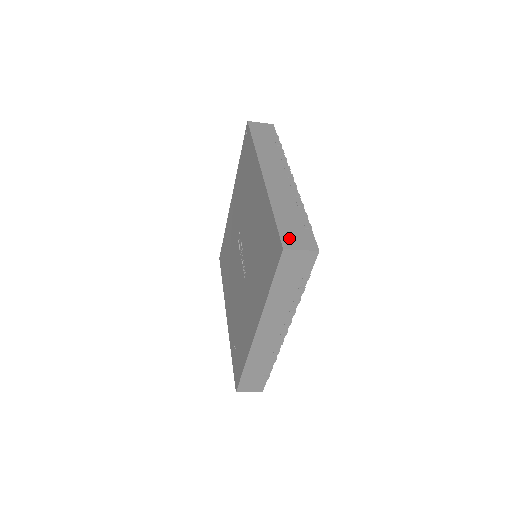
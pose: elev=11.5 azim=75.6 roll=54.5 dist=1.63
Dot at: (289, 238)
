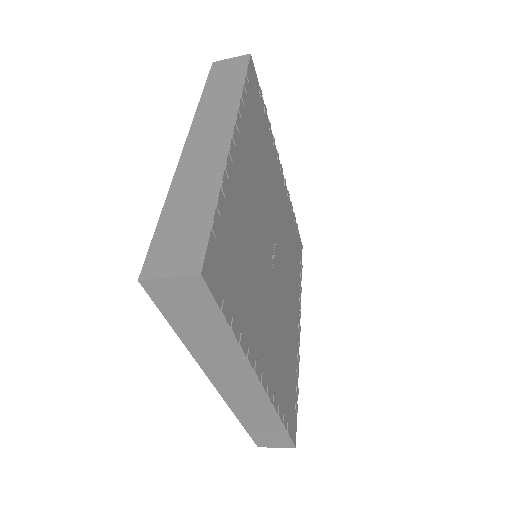
Dot at: (160, 256)
